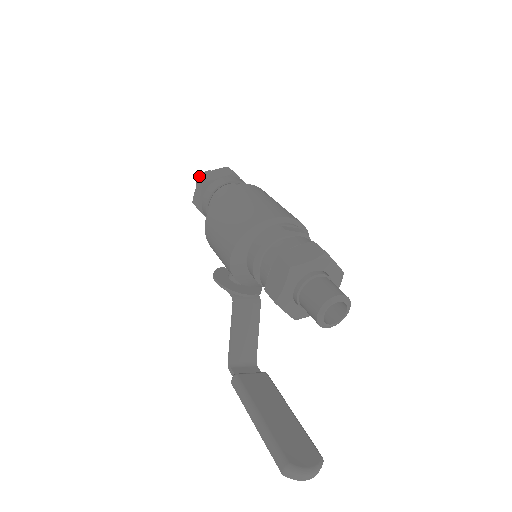
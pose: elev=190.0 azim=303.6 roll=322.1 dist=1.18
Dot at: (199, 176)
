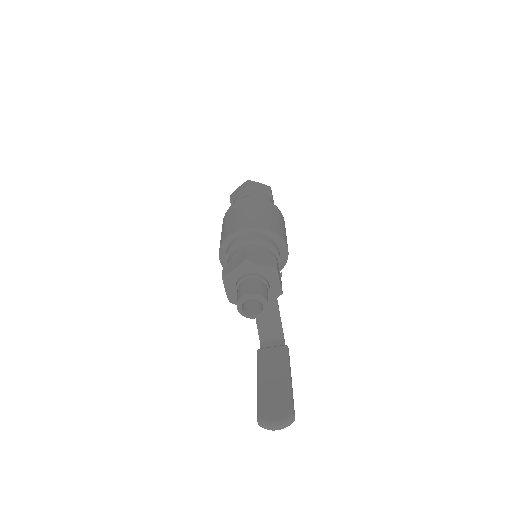
Dot at: occluded
